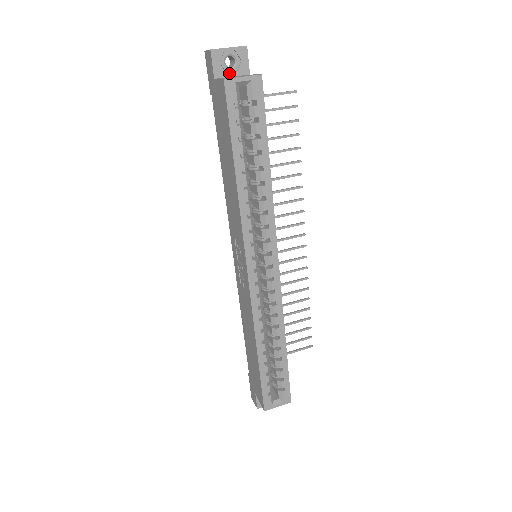
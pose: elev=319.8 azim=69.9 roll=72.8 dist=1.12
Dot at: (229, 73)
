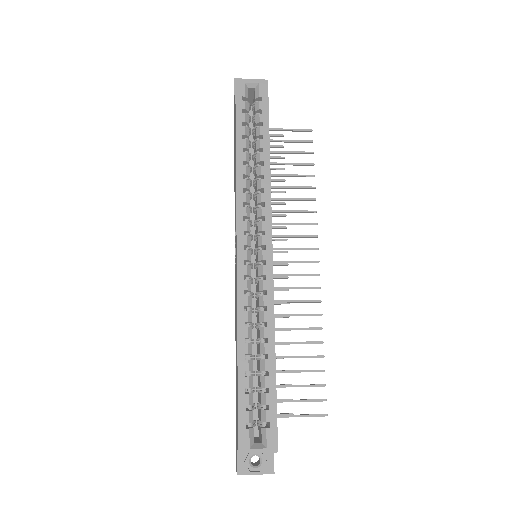
Dot at: occluded
